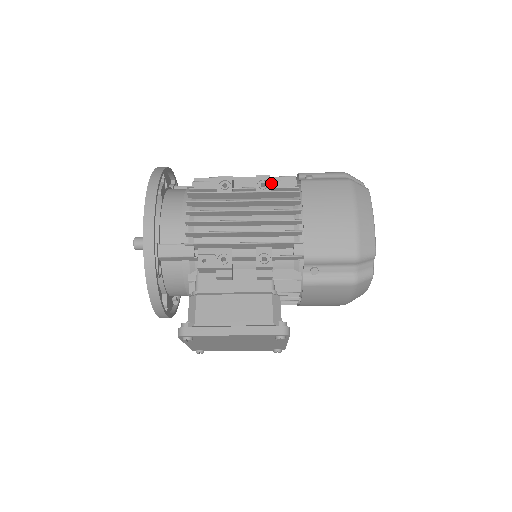
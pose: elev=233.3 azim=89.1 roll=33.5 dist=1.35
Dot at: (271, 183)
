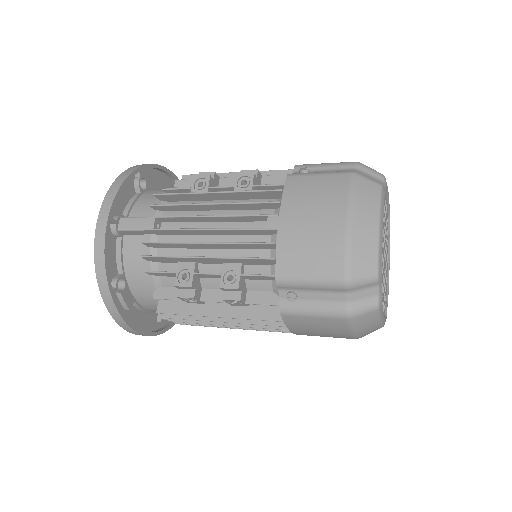
Dot at: (243, 277)
